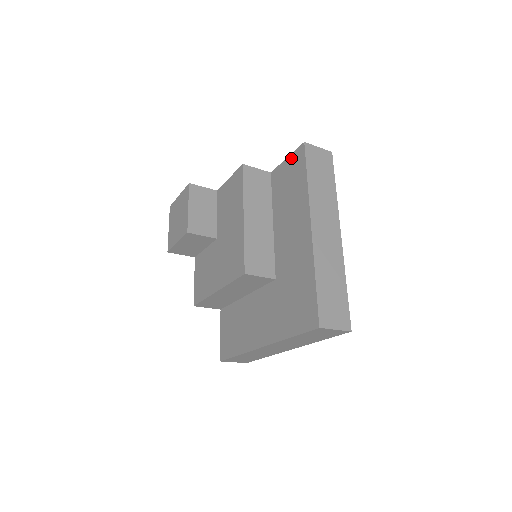
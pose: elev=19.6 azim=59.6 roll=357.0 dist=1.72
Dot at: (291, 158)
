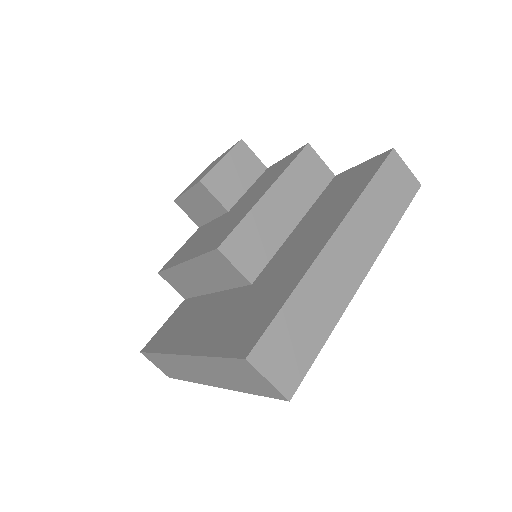
Dot at: (367, 163)
